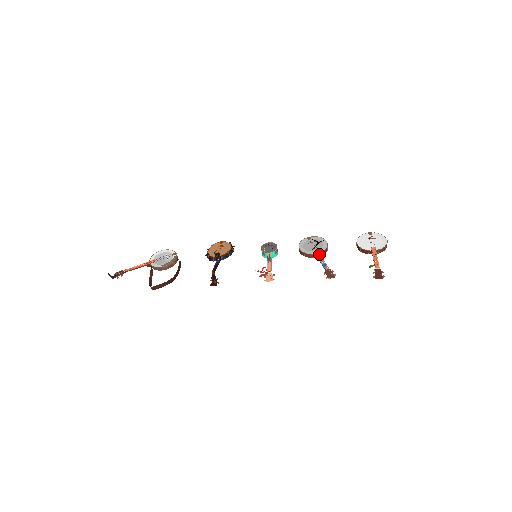
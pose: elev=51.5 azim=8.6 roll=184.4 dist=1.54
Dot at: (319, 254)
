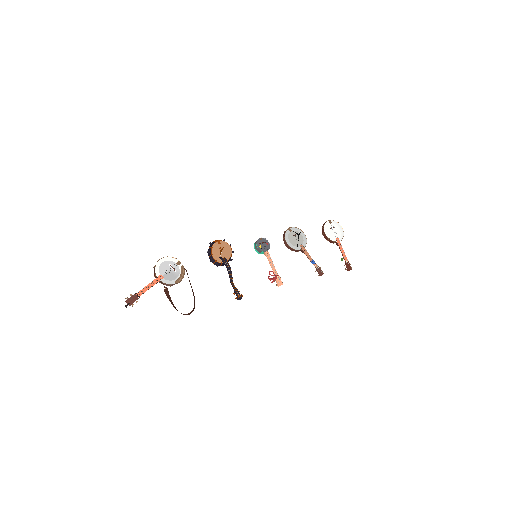
Dot at: (305, 250)
